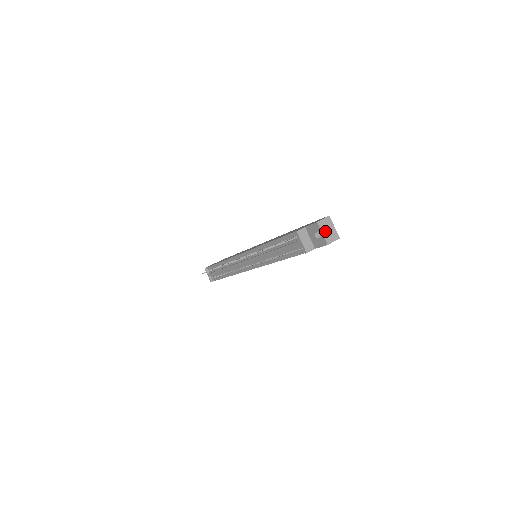
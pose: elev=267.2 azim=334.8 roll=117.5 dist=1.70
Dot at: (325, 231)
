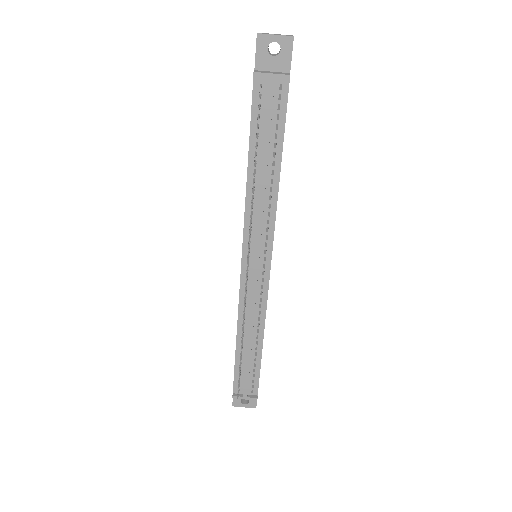
Dot at: (274, 35)
